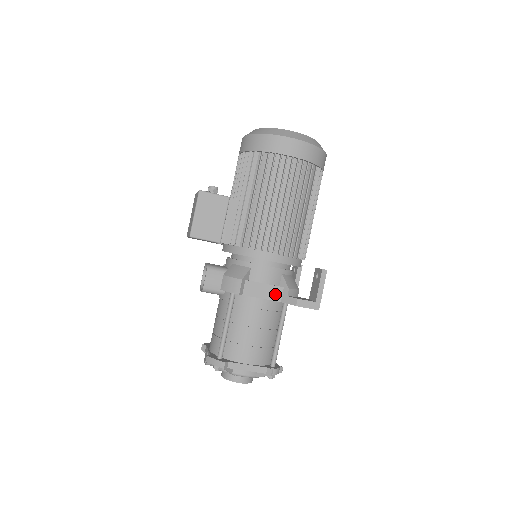
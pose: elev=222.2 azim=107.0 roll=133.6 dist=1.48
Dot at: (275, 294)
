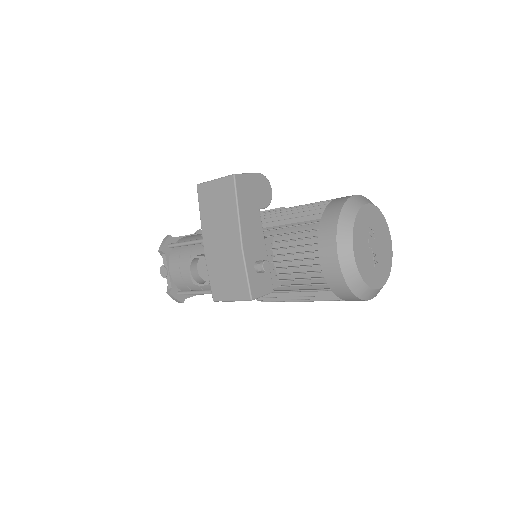
Dot at: occluded
